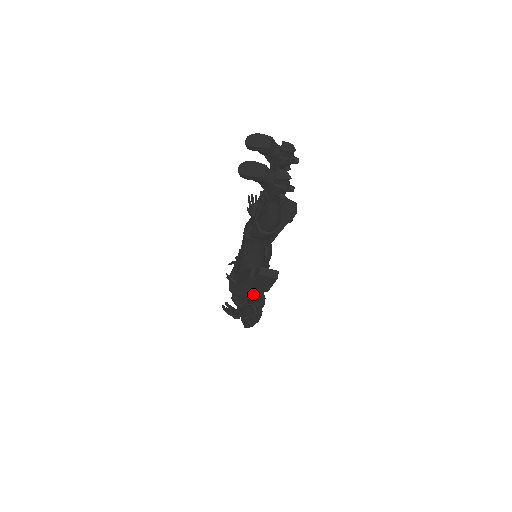
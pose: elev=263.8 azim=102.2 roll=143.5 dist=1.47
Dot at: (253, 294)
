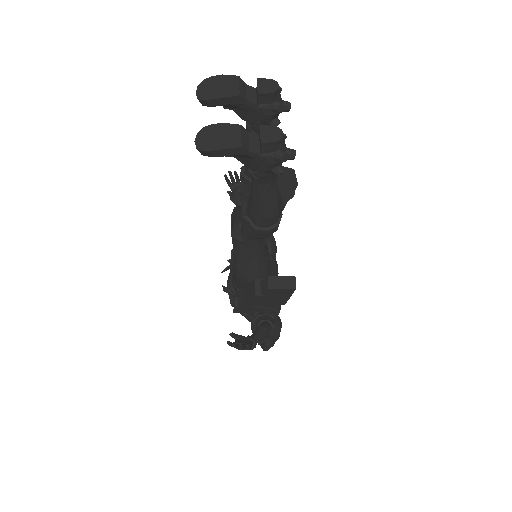
Dot at: (265, 311)
